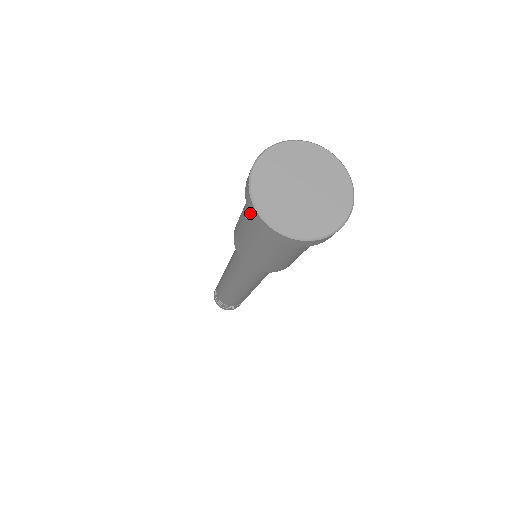
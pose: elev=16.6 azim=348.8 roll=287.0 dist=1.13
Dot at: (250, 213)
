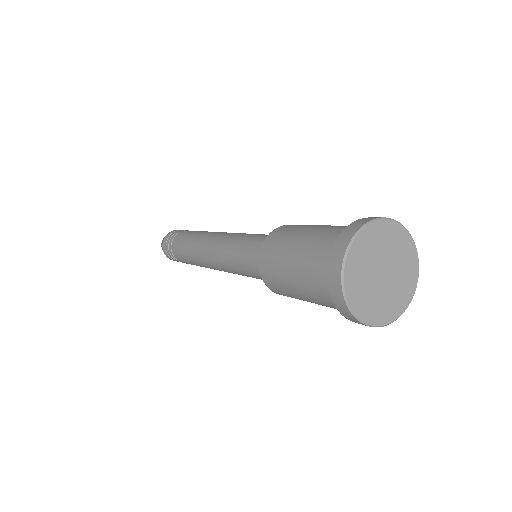
Dot at: (344, 316)
